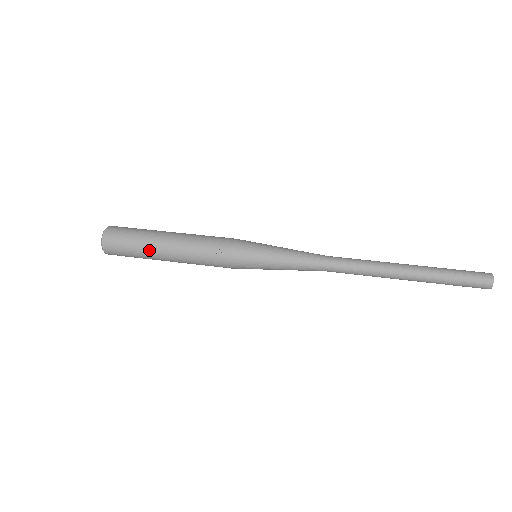
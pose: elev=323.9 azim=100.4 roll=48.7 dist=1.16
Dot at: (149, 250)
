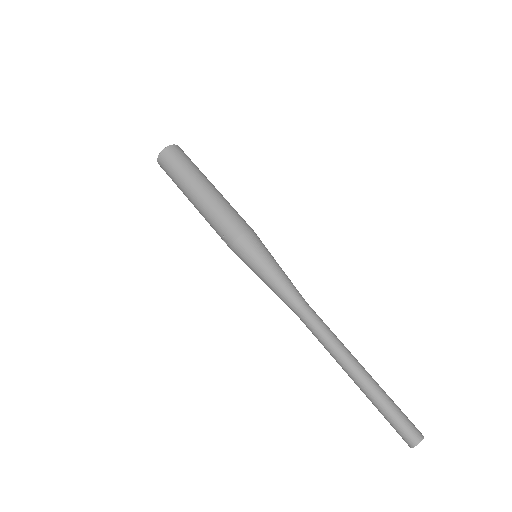
Dot at: (184, 194)
